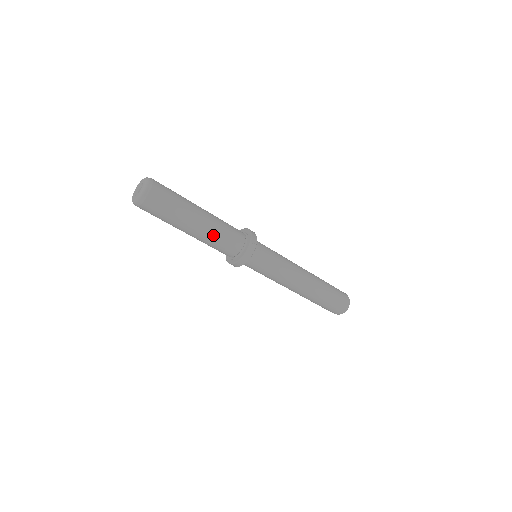
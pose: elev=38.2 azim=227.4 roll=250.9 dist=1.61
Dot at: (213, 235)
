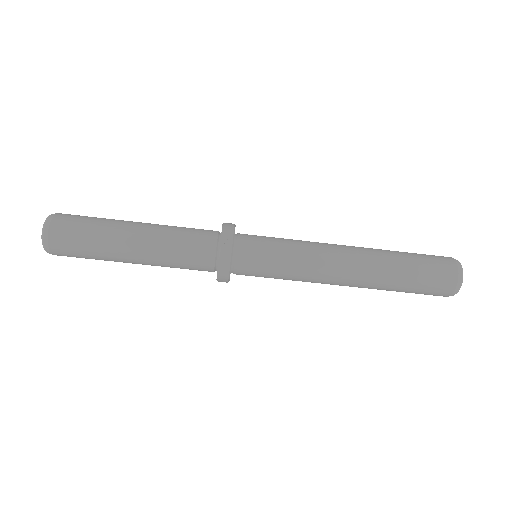
Dot at: (162, 252)
